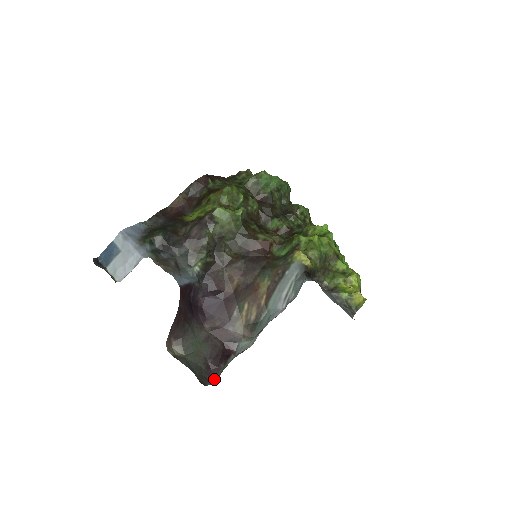
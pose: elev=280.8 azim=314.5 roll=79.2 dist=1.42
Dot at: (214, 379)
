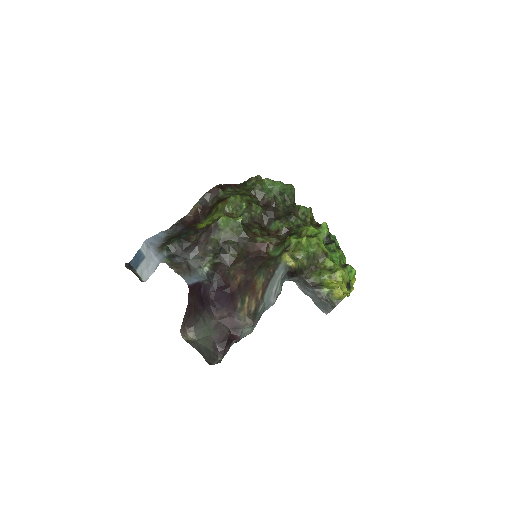
Dot at: (221, 359)
